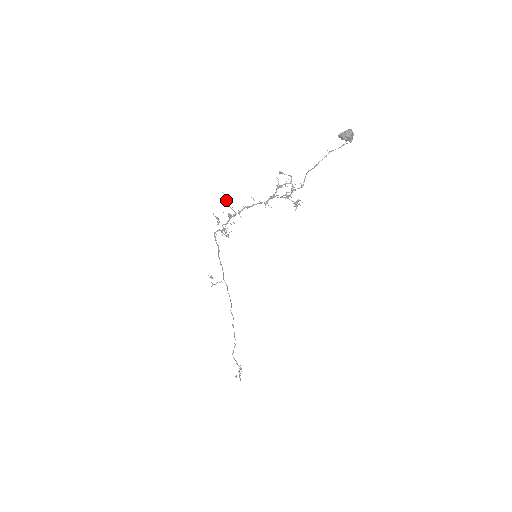
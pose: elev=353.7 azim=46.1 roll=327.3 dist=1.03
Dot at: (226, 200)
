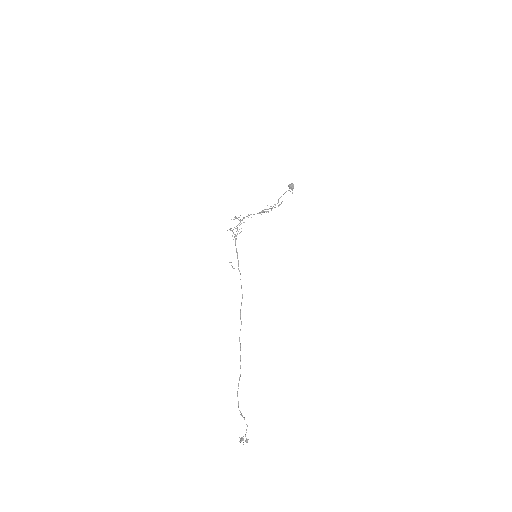
Dot at: (235, 216)
